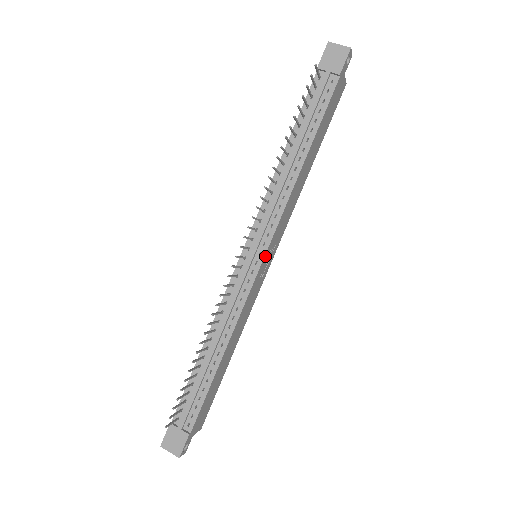
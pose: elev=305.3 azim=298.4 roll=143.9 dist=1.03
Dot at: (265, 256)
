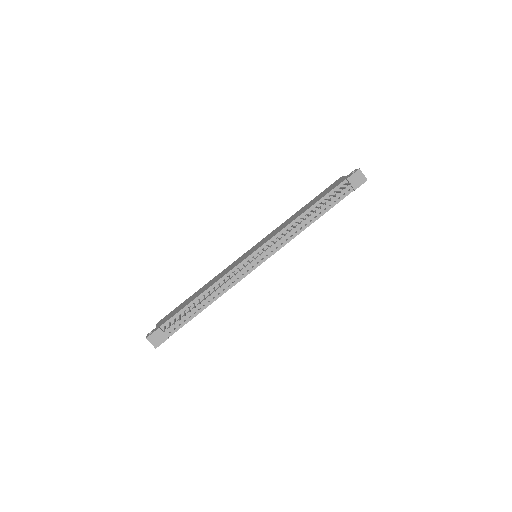
Dot at: (264, 261)
